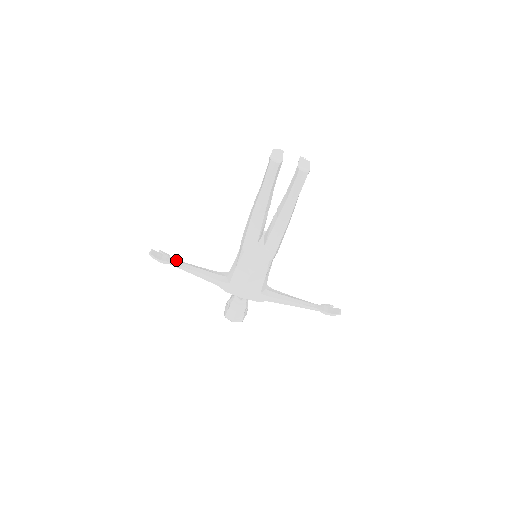
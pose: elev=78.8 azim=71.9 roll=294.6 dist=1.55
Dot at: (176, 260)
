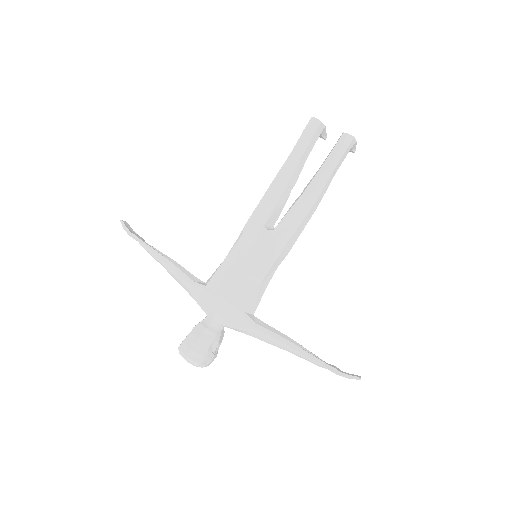
Dot at: occluded
